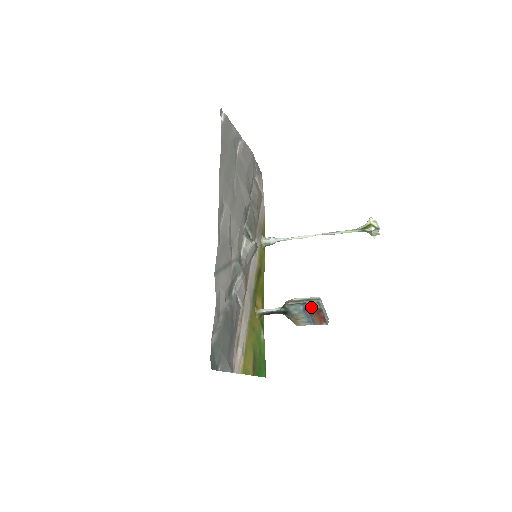
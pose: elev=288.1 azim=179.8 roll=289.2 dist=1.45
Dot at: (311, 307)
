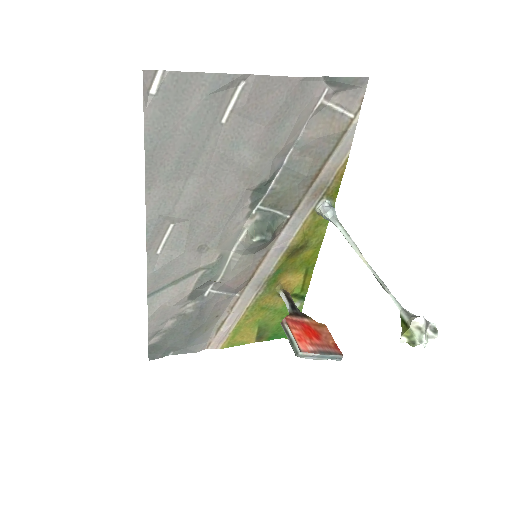
Dot at: occluded
